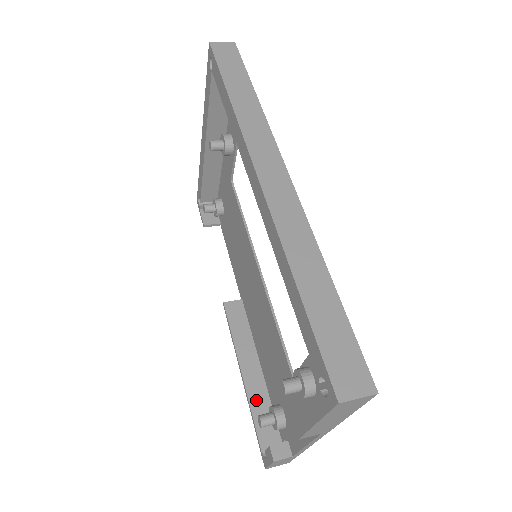
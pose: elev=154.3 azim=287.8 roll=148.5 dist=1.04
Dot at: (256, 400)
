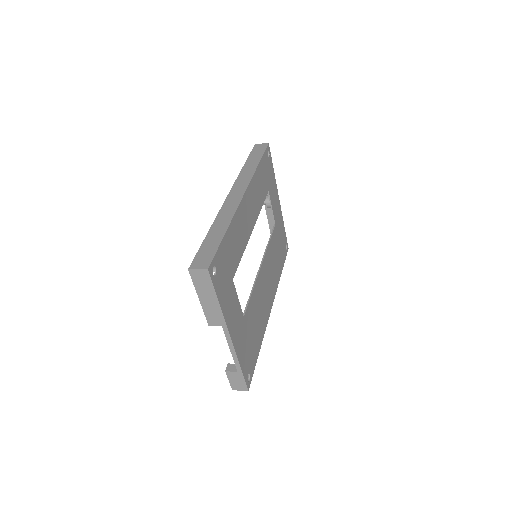
Dot at: occluded
